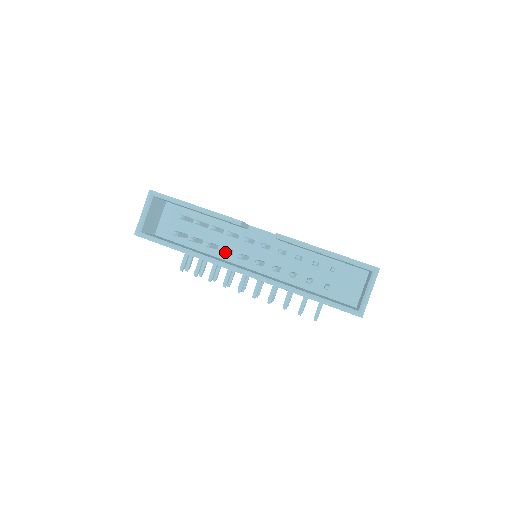
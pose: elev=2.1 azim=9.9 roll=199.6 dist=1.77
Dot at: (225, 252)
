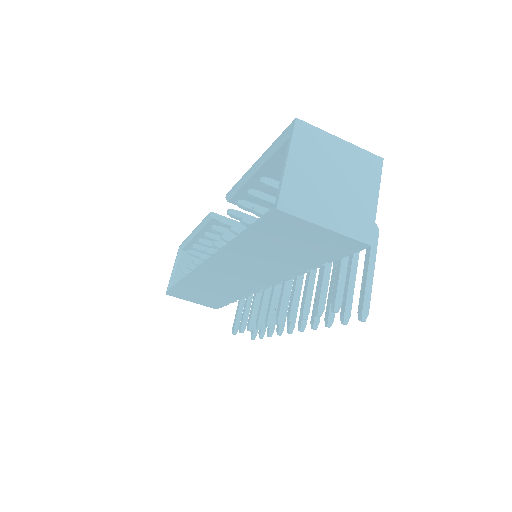
Dot at: (203, 258)
